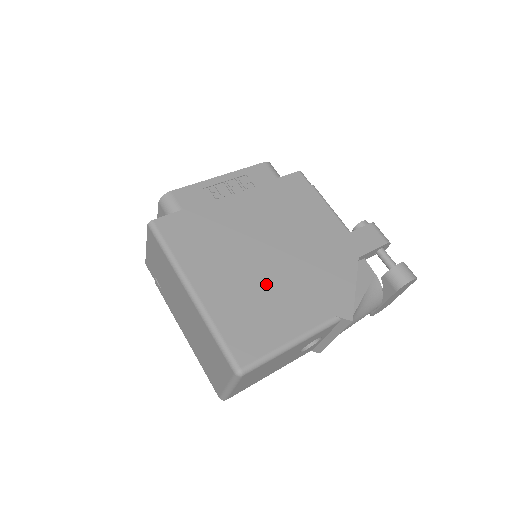
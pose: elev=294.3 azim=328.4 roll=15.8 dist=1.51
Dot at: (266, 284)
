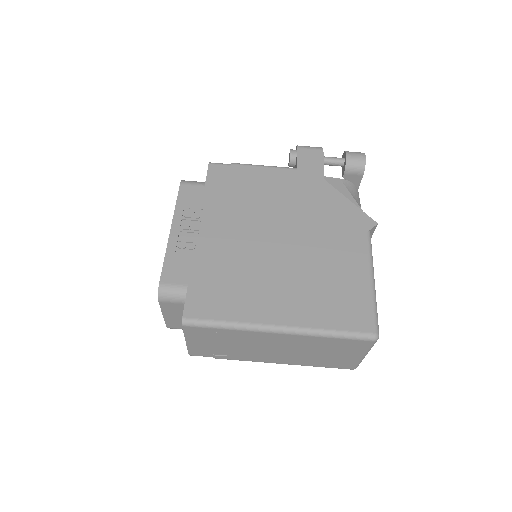
Dot at: (308, 264)
